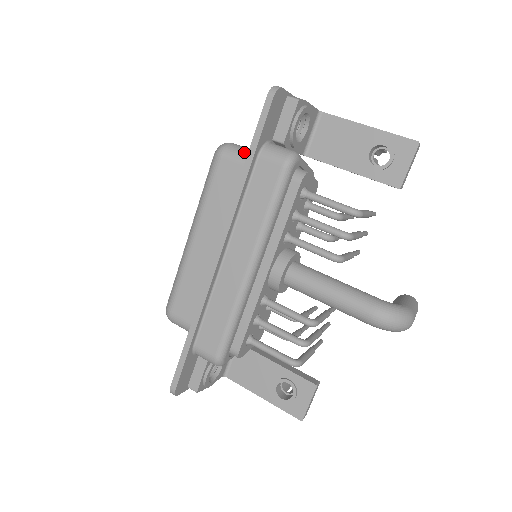
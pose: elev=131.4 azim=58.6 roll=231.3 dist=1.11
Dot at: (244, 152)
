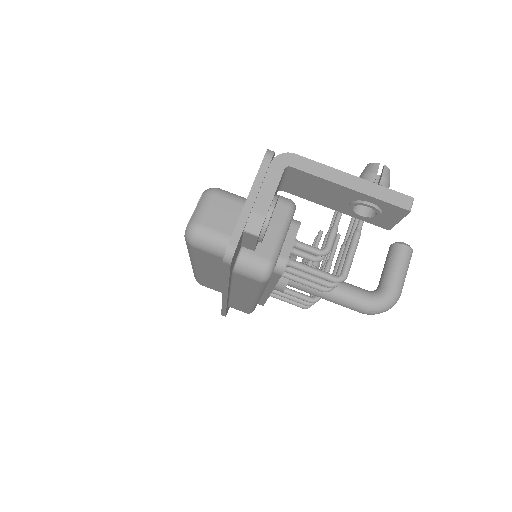
Dot at: (215, 247)
